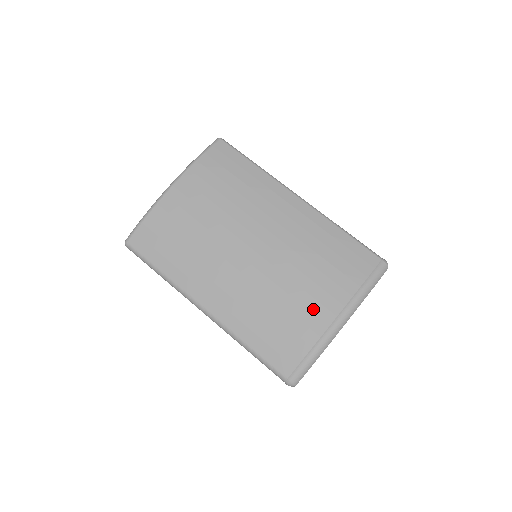
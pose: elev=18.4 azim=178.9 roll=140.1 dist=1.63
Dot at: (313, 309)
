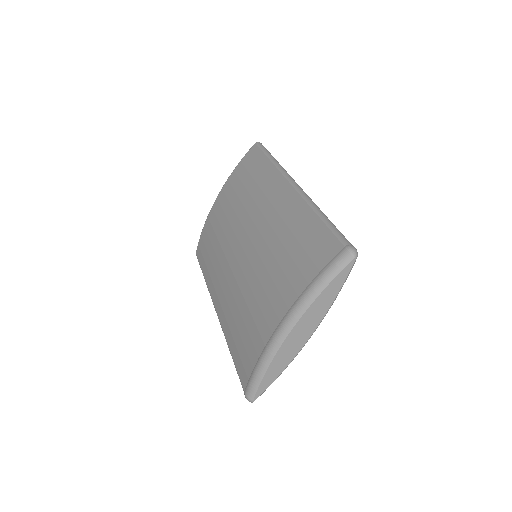
Dot at: (266, 312)
